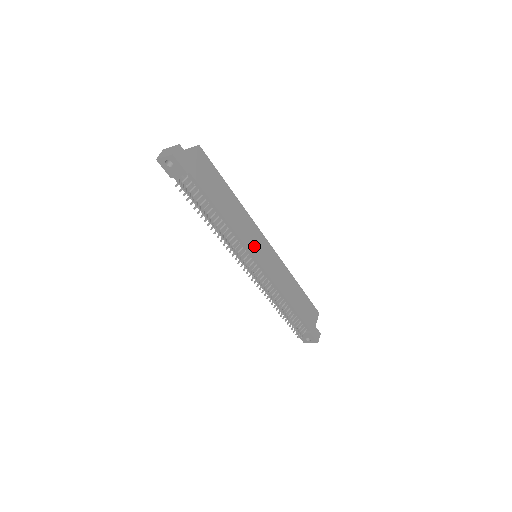
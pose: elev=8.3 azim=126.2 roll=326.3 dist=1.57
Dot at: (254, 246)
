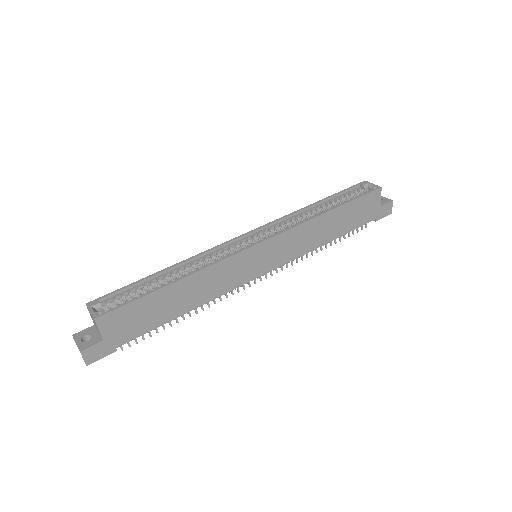
Dot at: (244, 274)
